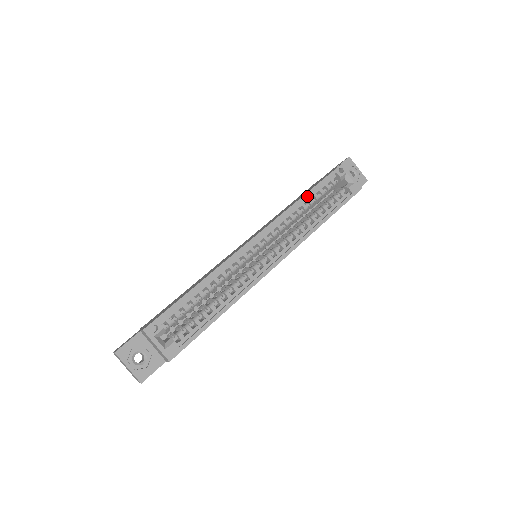
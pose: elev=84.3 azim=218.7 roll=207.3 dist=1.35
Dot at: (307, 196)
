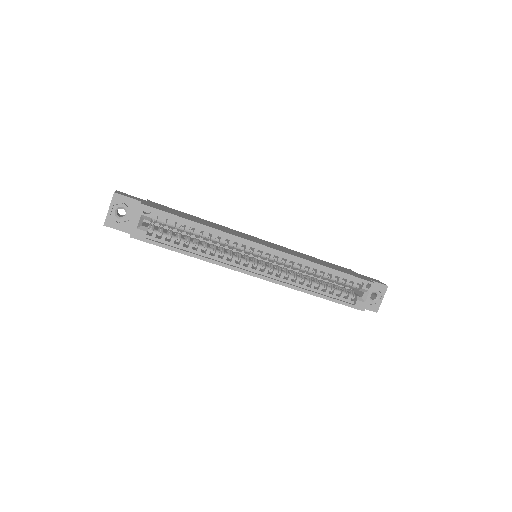
Dot at: (328, 270)
